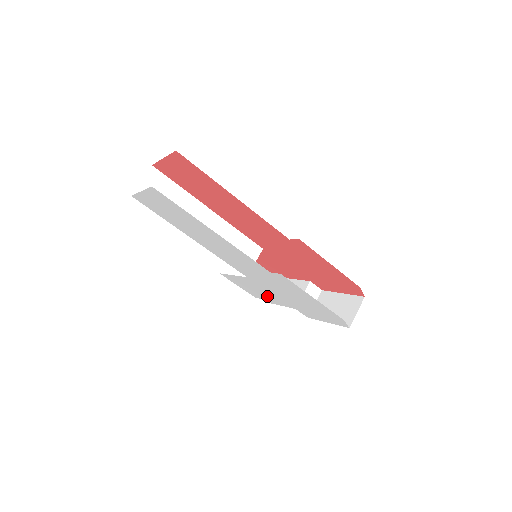
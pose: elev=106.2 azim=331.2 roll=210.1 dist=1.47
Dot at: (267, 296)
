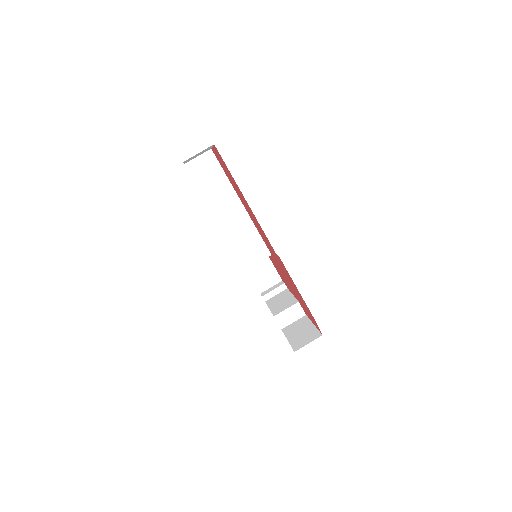
Dot at: occluded
